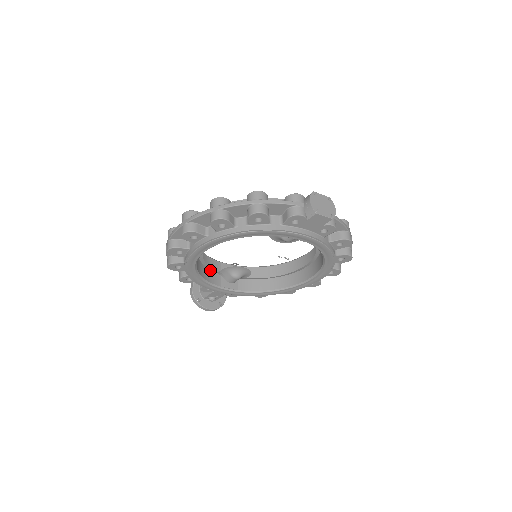
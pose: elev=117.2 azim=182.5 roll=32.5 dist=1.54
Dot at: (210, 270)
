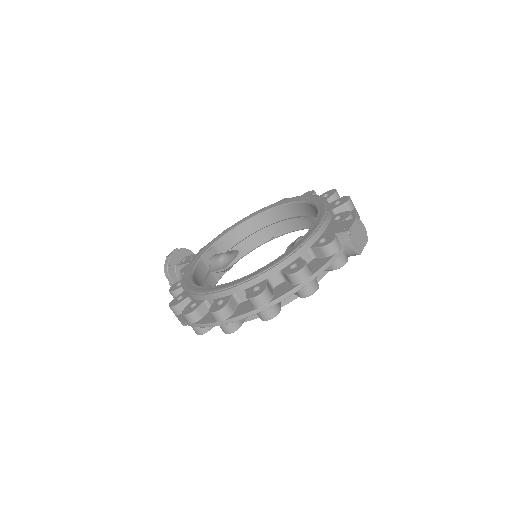
Dot at: (204, 280)
